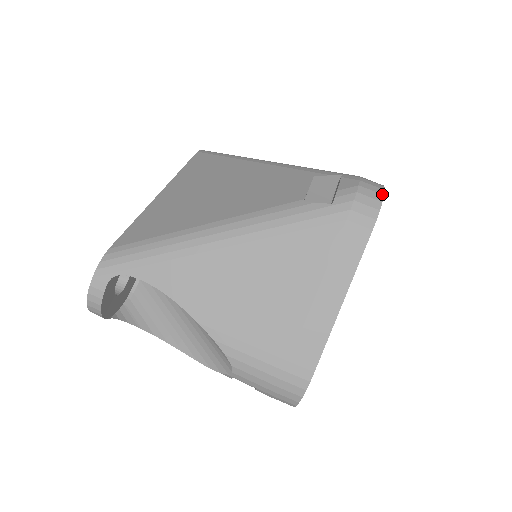
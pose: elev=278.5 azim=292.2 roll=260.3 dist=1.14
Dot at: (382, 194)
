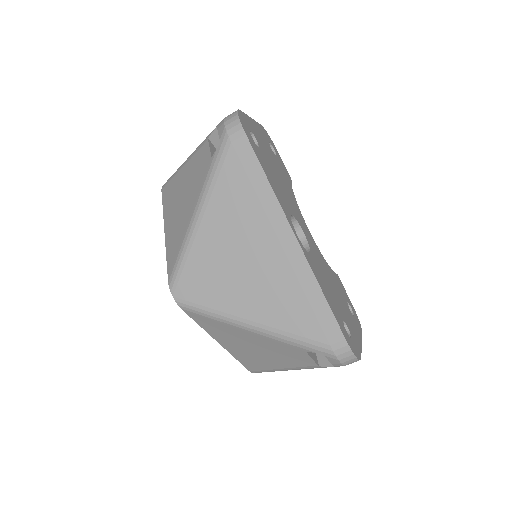
Dot at: (355, 358)
